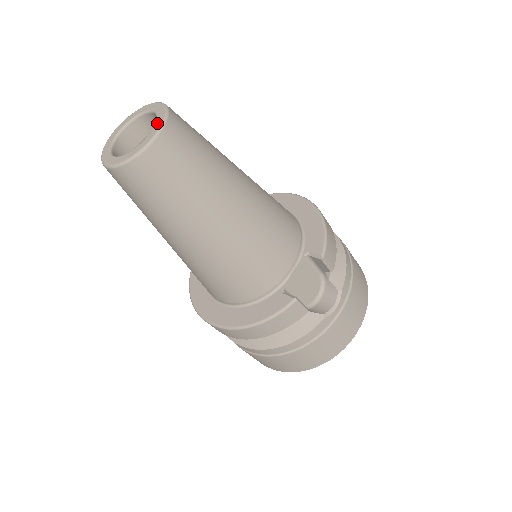
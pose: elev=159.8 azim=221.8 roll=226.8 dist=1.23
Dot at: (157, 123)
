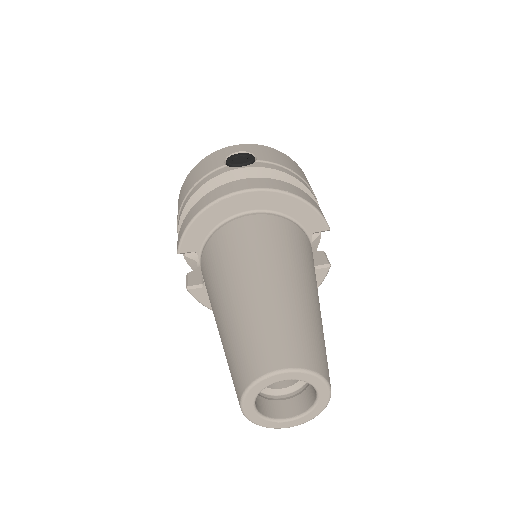
Dot at: (318, 387)
